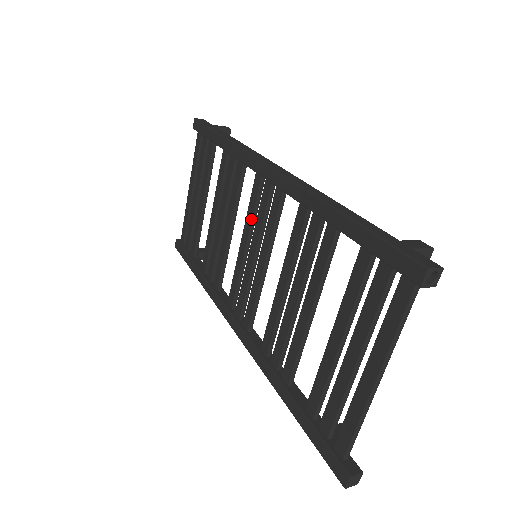
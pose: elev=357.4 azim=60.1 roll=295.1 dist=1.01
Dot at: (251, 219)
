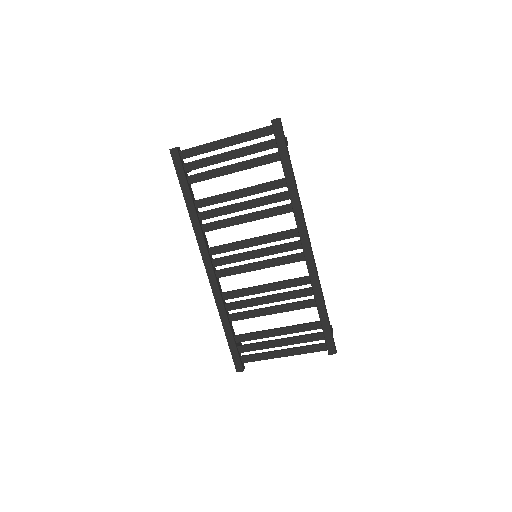
Dot at: (271, 241)
